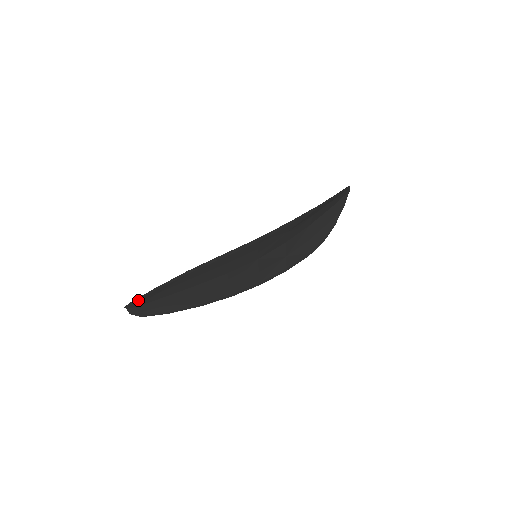
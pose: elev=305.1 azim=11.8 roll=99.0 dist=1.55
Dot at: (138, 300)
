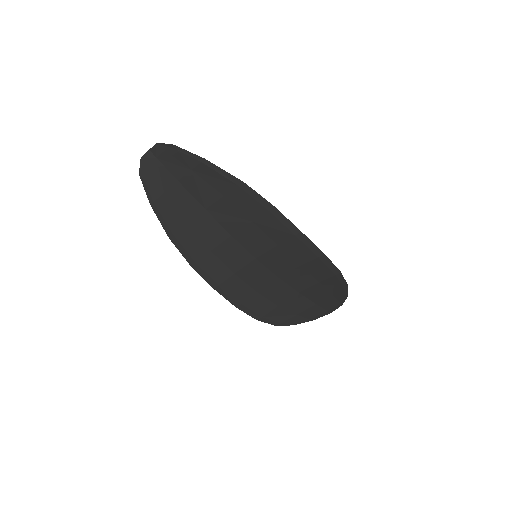
Dot at: (176, 152)
